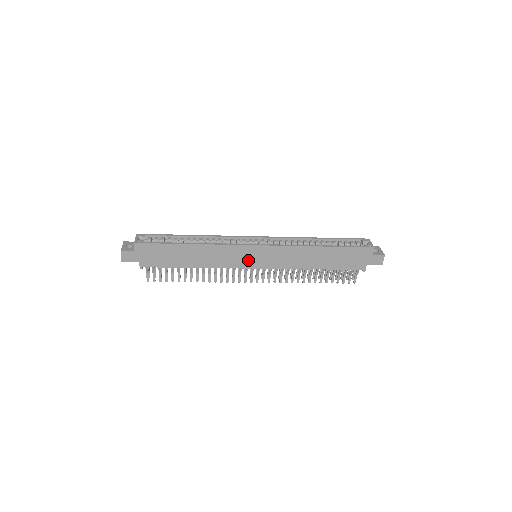
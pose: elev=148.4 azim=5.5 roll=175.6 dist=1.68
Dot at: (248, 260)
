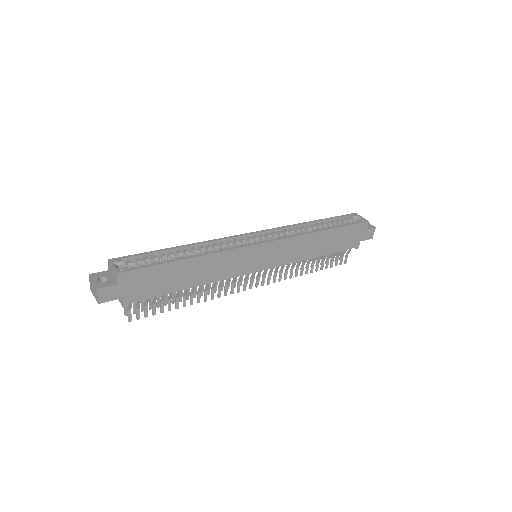
Dot at: (253, 263)
